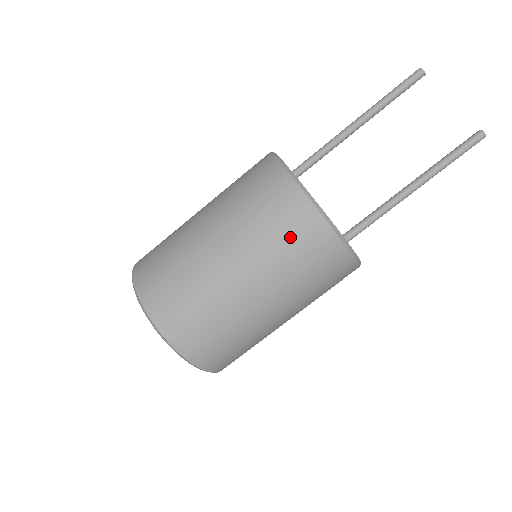
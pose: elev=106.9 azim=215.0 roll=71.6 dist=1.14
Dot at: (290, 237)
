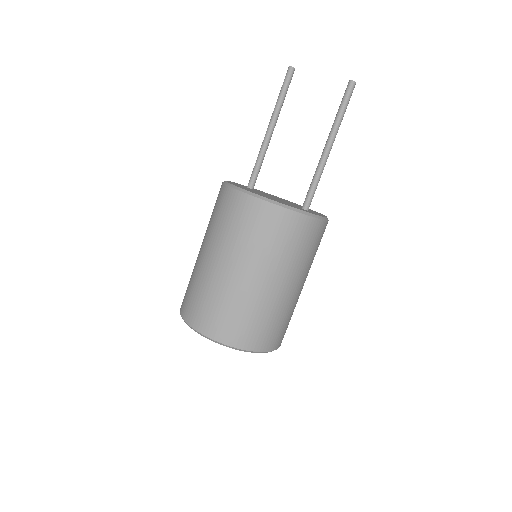
Dot at: (257, 228)
